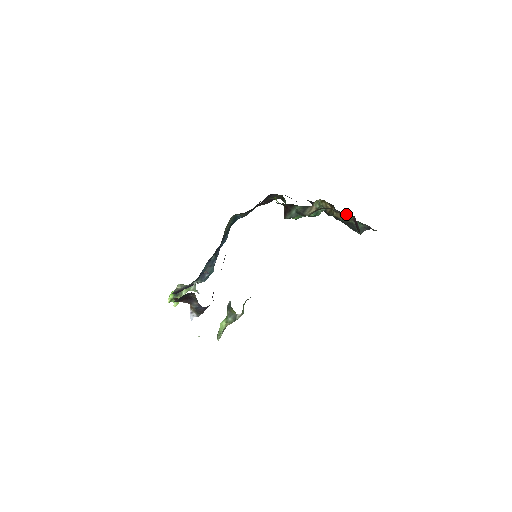
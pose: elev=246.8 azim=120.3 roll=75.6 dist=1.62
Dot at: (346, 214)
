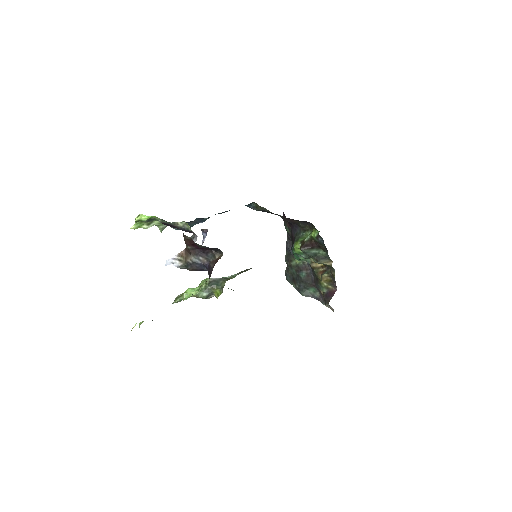
Dot at: (335, 283)
